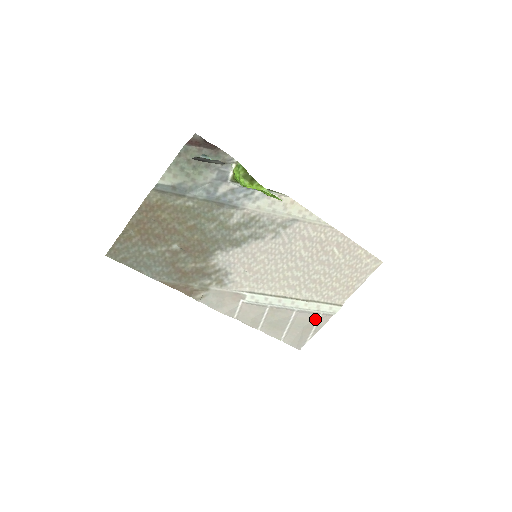
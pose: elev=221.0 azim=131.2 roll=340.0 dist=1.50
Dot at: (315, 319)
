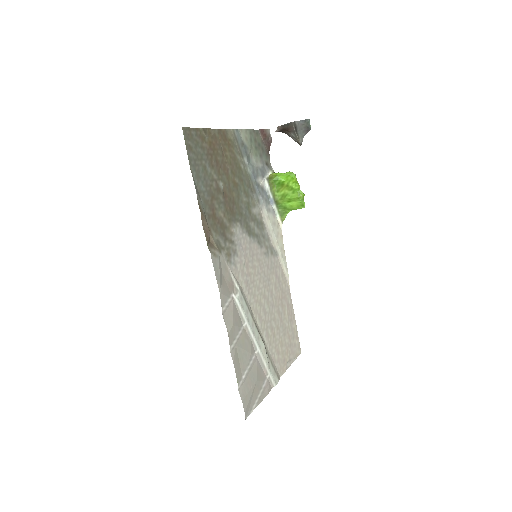
Dot at: (263, 380)
